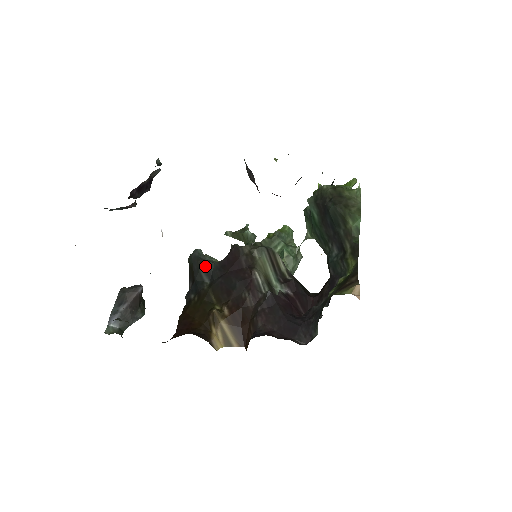
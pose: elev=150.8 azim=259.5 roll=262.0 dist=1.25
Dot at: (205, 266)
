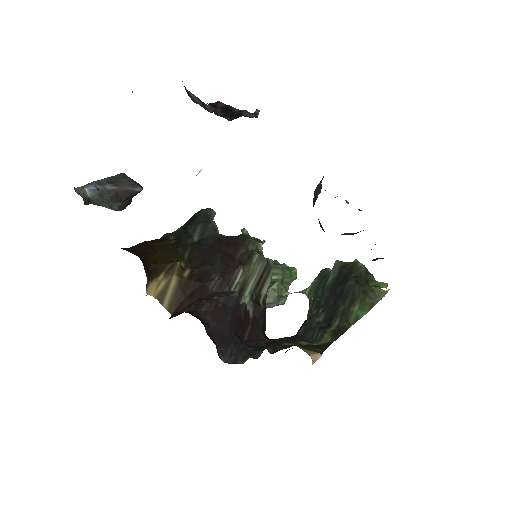
Dot at: (206, 226)
